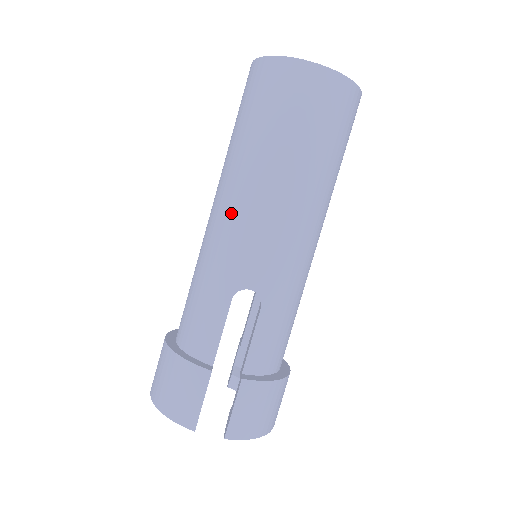
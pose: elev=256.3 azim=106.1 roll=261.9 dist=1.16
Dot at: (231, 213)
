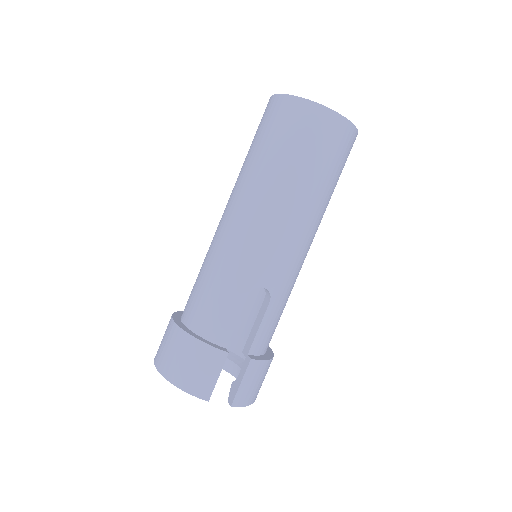
Dot at: (254, 223)
